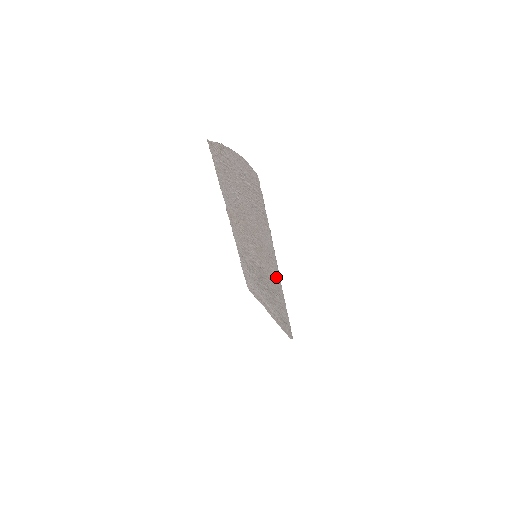
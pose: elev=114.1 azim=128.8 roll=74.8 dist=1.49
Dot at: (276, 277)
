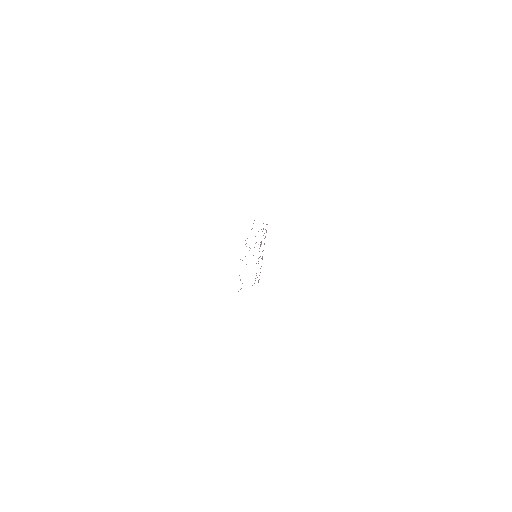
Dot at: occluded
